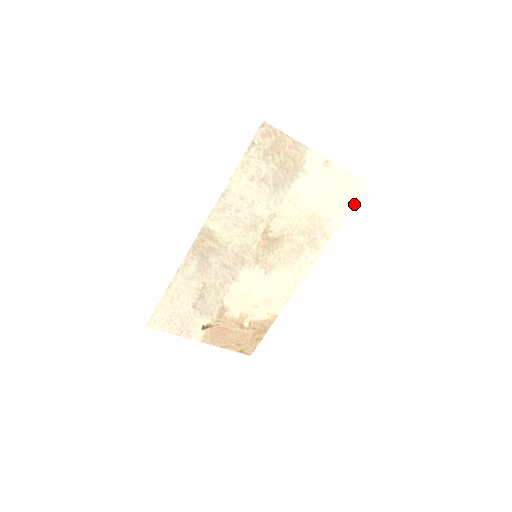
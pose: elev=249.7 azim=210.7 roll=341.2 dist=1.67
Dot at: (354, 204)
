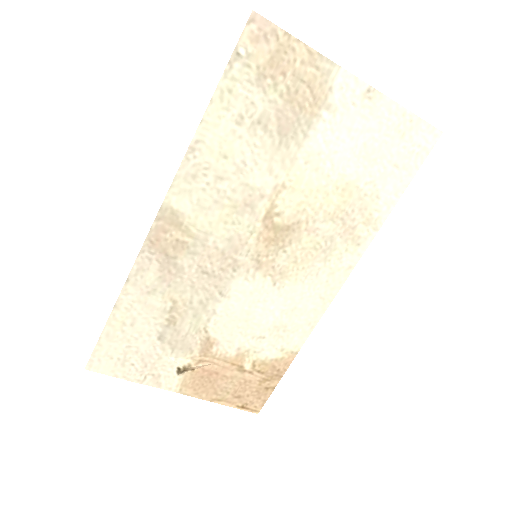
Dot at: (418, 168)
